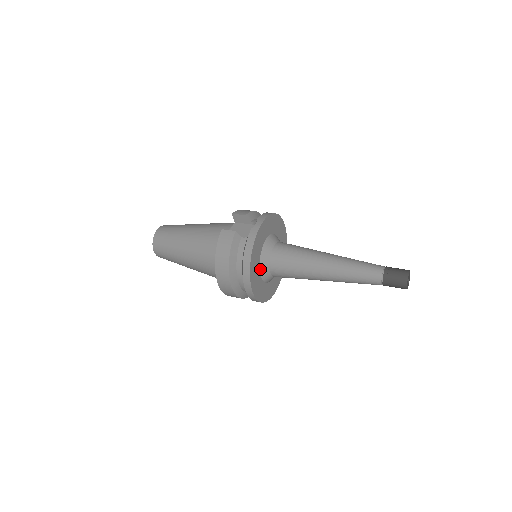
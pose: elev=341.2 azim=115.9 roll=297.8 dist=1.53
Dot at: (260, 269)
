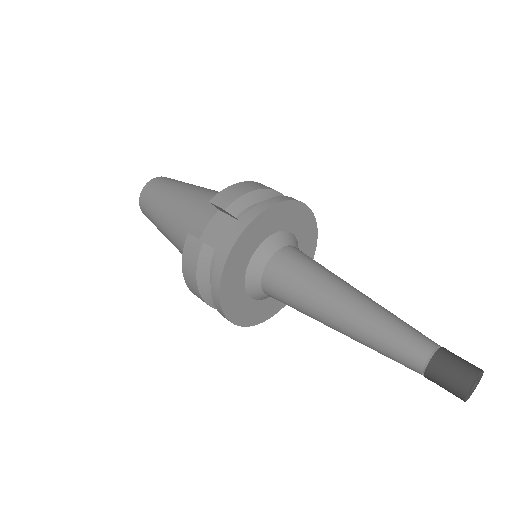
Dot at: (248, 292)
